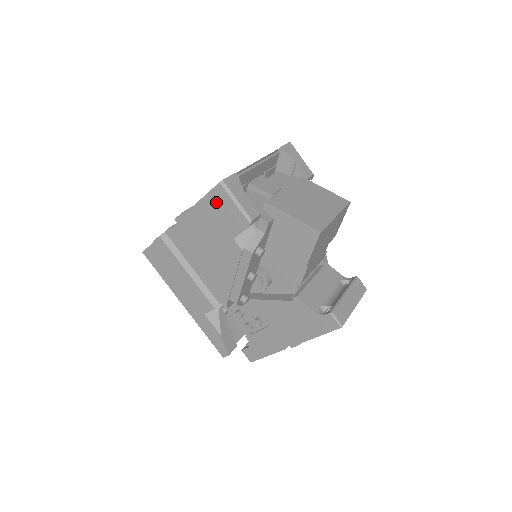
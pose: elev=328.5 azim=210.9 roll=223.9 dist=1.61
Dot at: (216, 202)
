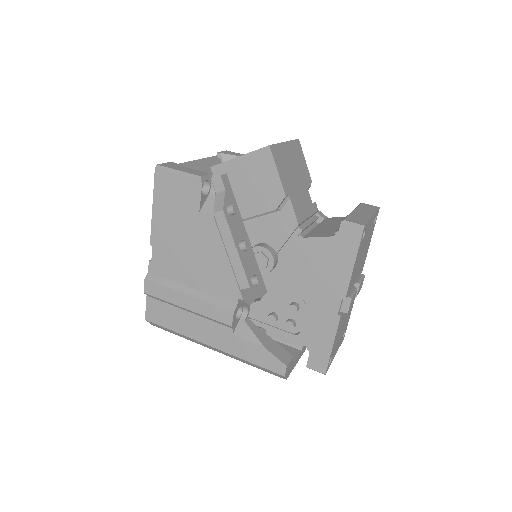
Dot at: (164, 190)
